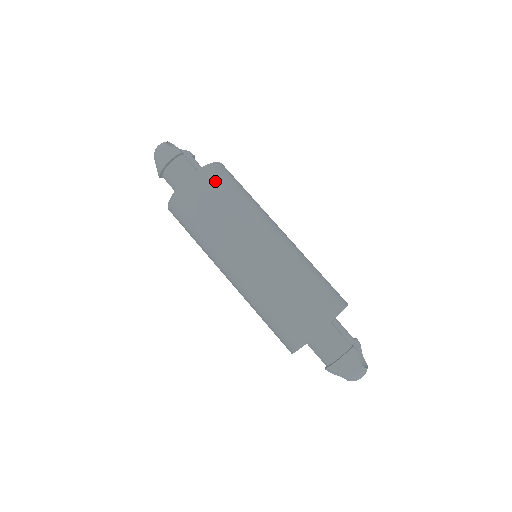
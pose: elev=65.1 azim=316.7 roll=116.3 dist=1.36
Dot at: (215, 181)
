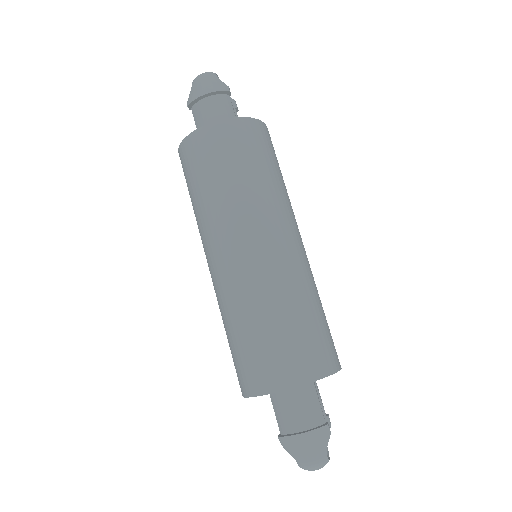
Dot at: (257, 141)
